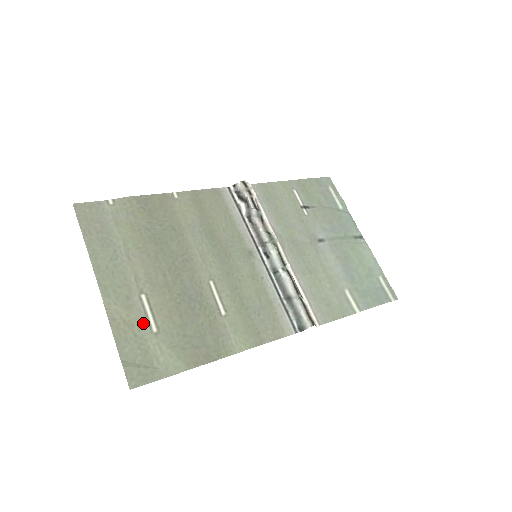
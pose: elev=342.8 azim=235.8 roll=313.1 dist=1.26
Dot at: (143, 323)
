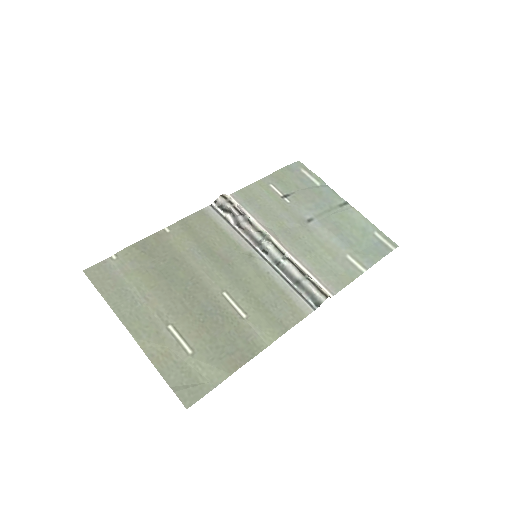
Dot at: (178, 350)
